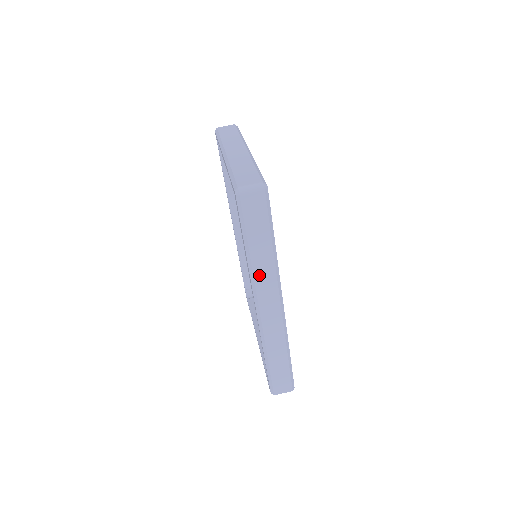
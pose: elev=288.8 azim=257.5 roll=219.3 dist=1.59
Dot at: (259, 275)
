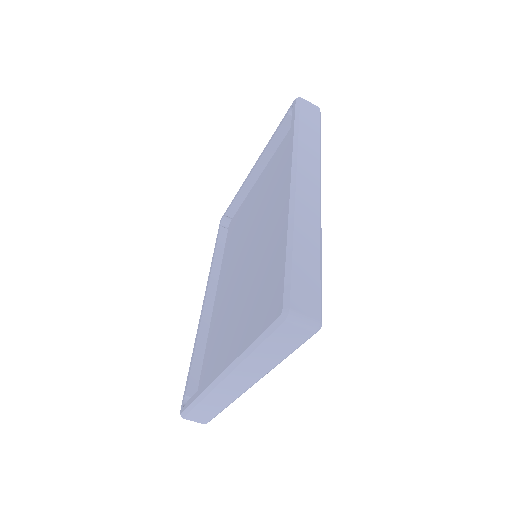
Dot at: occluded
